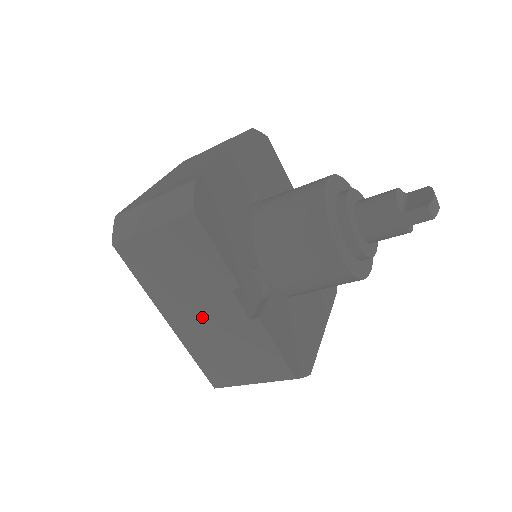
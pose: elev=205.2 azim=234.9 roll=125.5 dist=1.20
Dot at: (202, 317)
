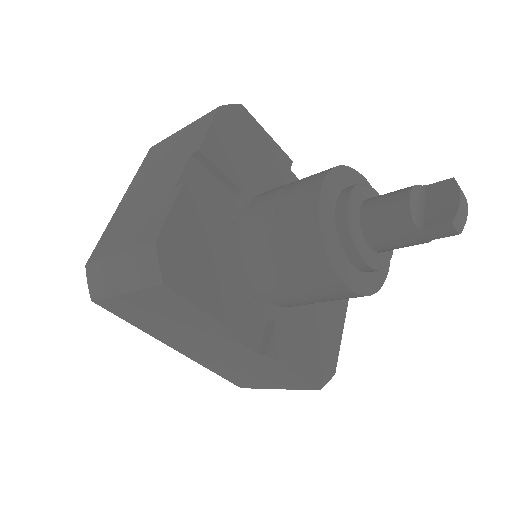
Dot at: (208, 350)
